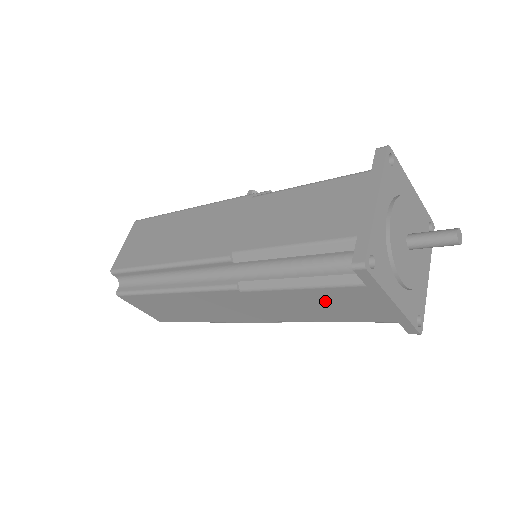
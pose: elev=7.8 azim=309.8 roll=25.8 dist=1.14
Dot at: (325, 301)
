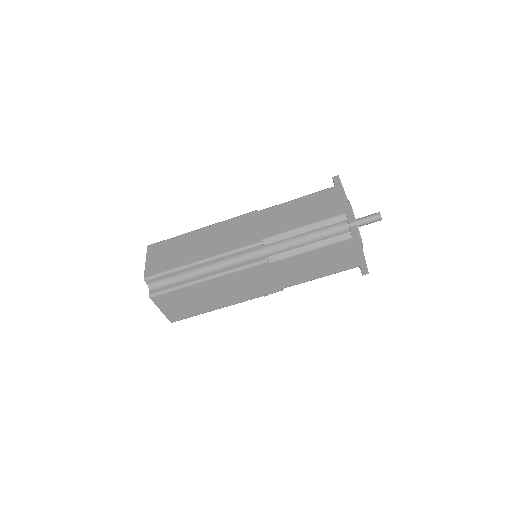
Dot at: (308, 205)
